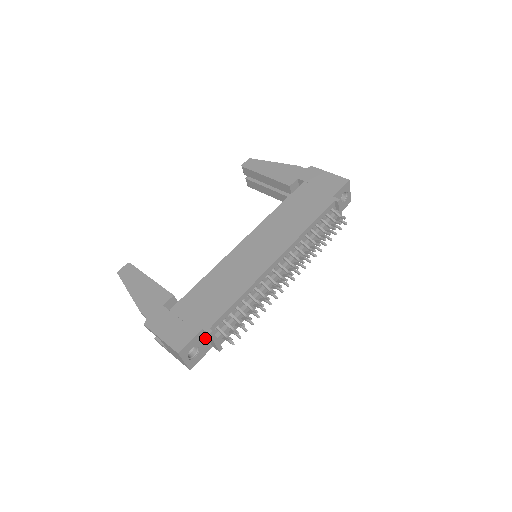
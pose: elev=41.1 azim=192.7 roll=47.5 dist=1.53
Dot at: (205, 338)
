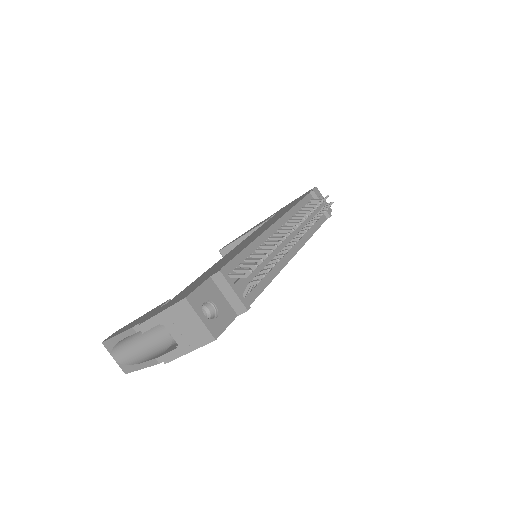
Dot at: (220, 295)
